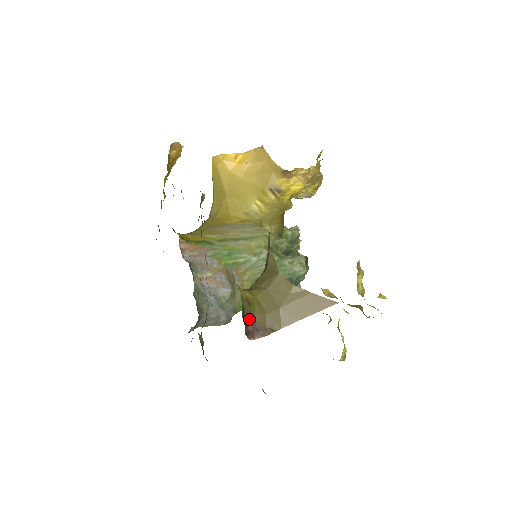
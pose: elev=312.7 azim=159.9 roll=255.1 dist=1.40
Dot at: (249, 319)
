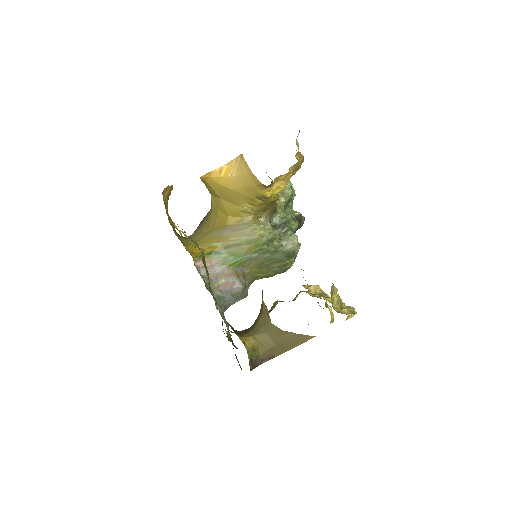
Dot at: (256, 360)
